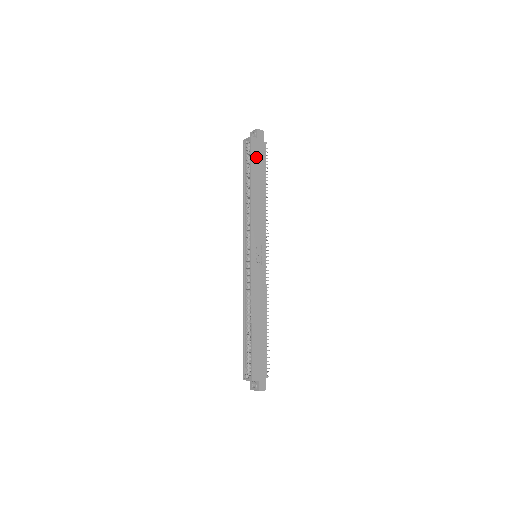
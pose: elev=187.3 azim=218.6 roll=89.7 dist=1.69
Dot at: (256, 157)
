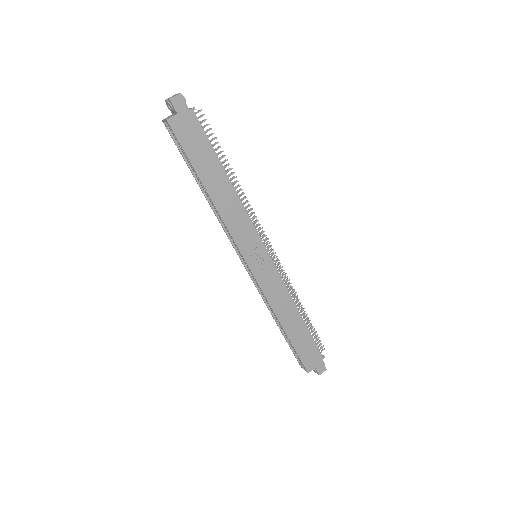
Dot at: (190, 143)
